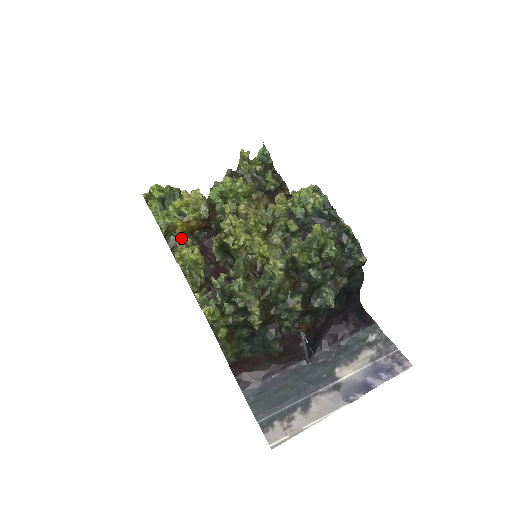
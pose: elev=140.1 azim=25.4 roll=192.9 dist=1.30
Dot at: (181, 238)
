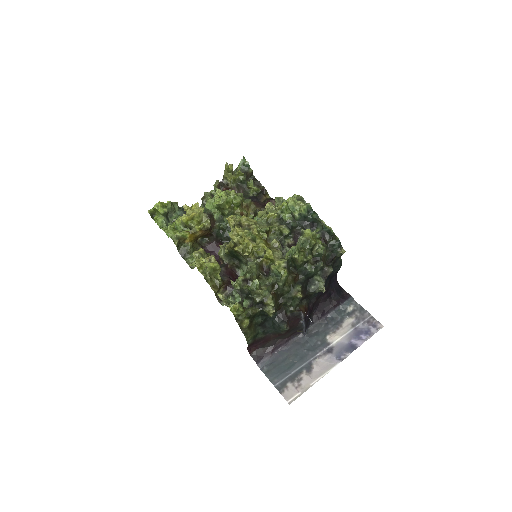
Dot at: (190, 247)
